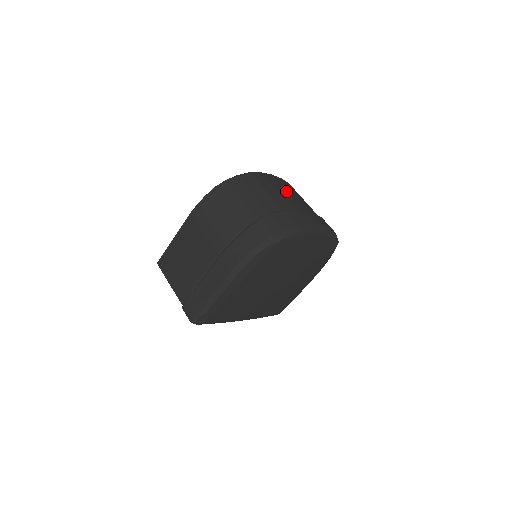
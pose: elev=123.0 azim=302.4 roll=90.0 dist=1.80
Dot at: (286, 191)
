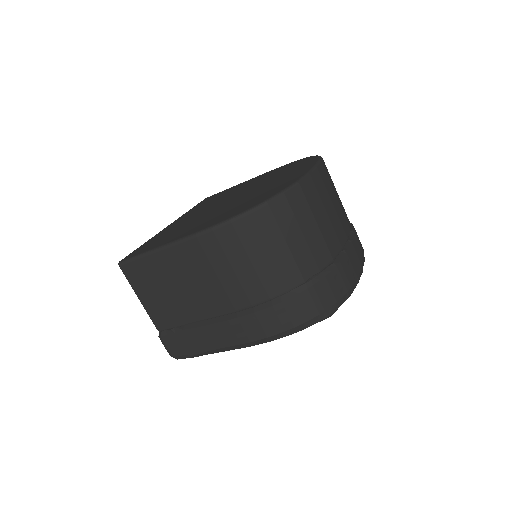
Dot at: (332, 204)
